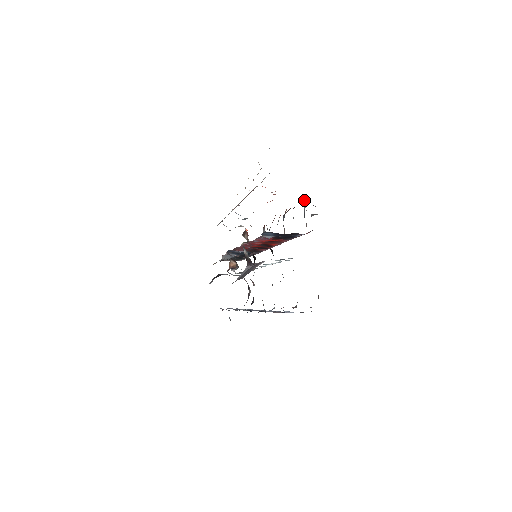
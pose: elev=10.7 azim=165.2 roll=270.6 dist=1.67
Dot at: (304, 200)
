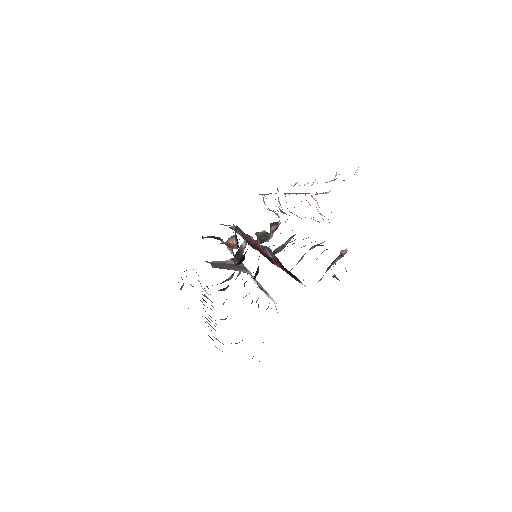
Dot at: (343, 252)
